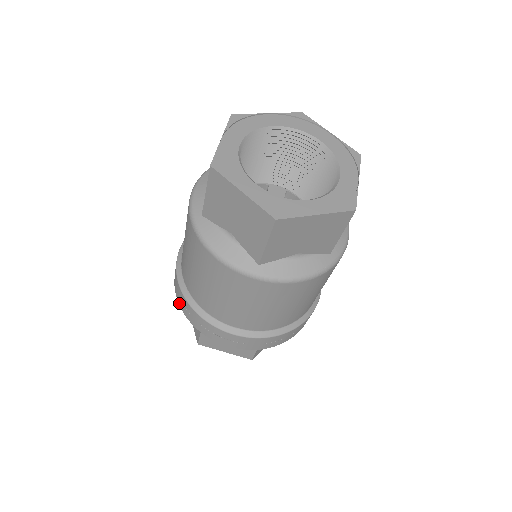
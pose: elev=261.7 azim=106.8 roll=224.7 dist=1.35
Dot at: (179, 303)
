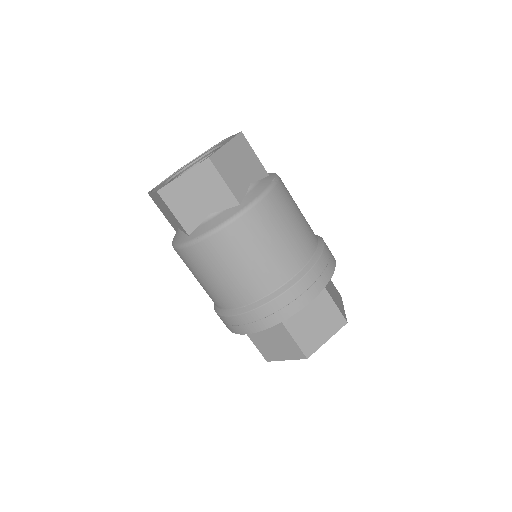
Dot at: (254, 331)
